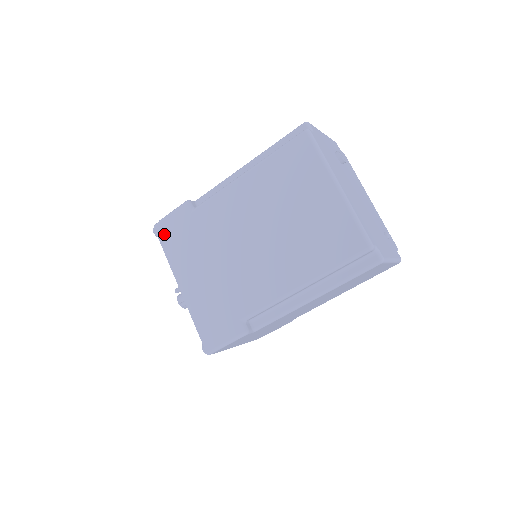
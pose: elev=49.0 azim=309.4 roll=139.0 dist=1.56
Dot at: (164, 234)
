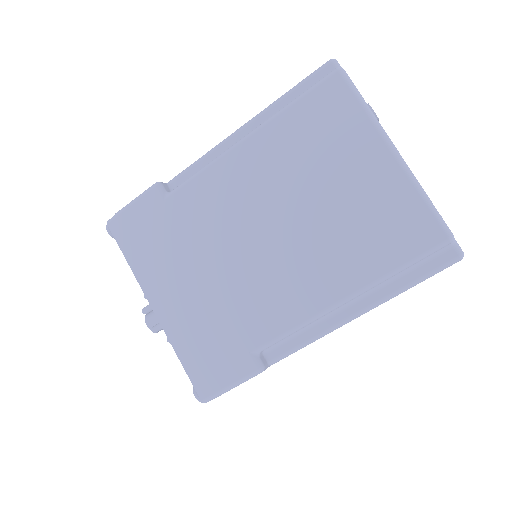
Dot at: (124, 233)
